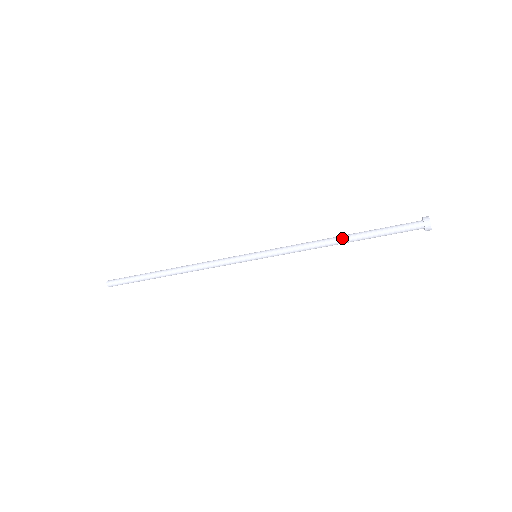
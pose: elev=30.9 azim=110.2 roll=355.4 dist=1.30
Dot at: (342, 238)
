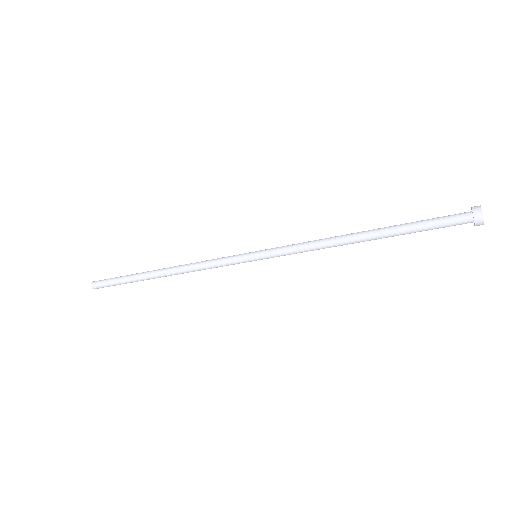
Dot at: (363, 239)
